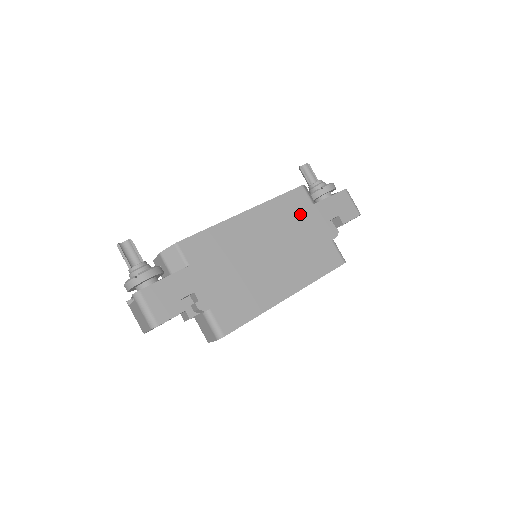
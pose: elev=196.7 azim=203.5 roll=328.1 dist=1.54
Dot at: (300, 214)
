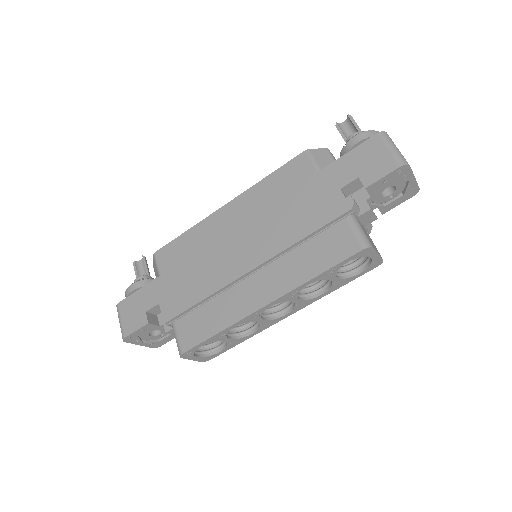
Dot at: (295, 190)
